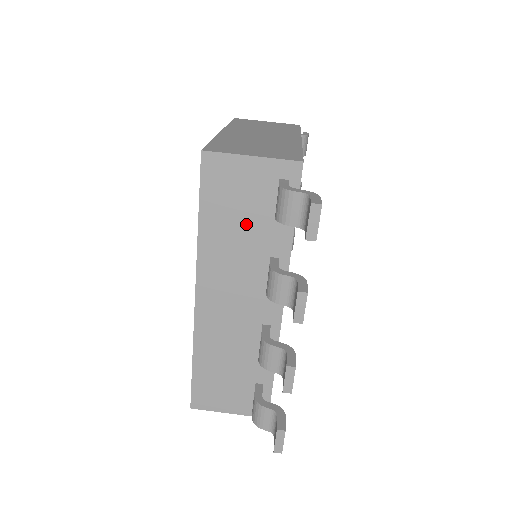
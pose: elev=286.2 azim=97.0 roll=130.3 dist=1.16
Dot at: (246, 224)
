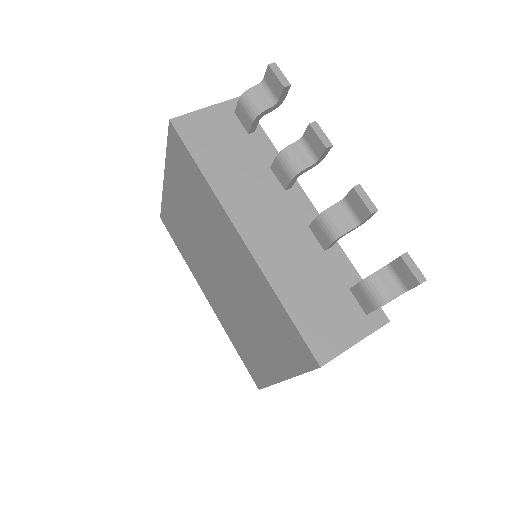
Dot at: (235, 153)
